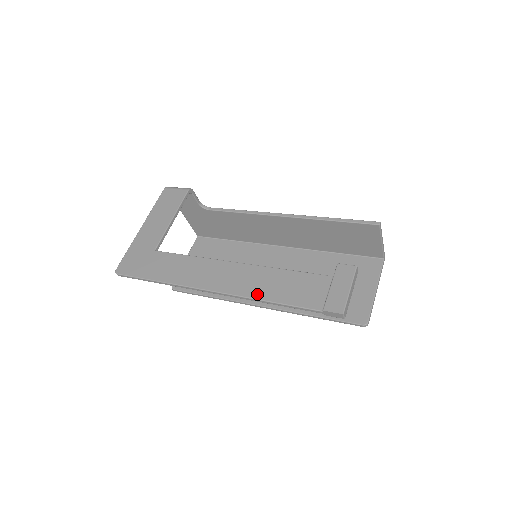
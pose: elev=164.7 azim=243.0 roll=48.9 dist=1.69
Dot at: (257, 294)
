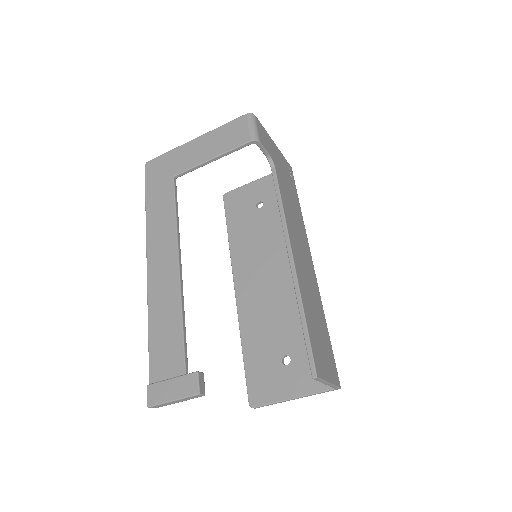
Dot at: (152, 310)
